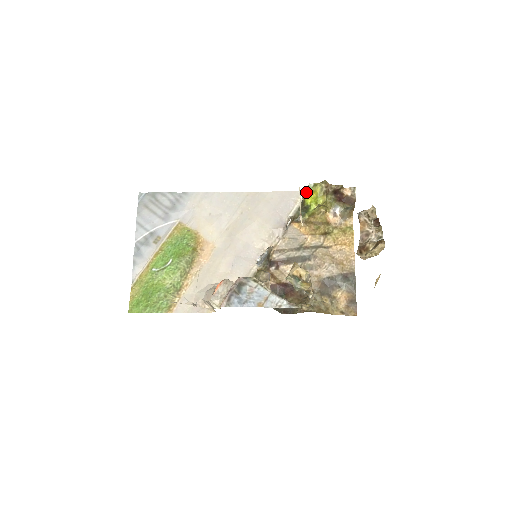
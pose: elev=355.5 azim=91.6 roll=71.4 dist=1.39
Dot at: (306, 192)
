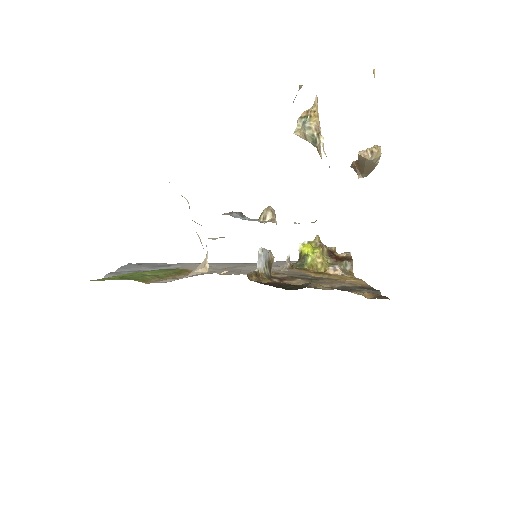
Dot at: (301, 245)
